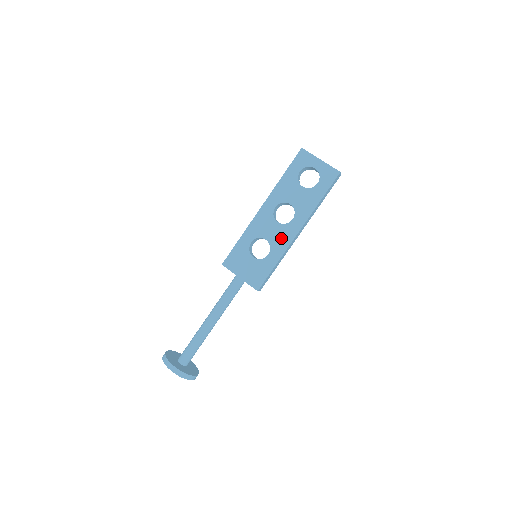
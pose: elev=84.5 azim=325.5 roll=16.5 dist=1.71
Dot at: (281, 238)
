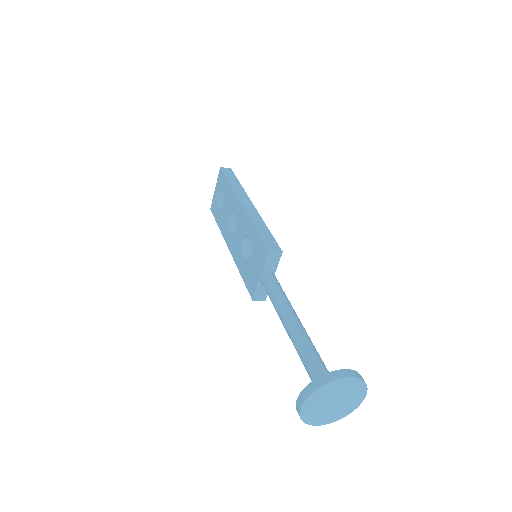
Dot at: (242, 223)
